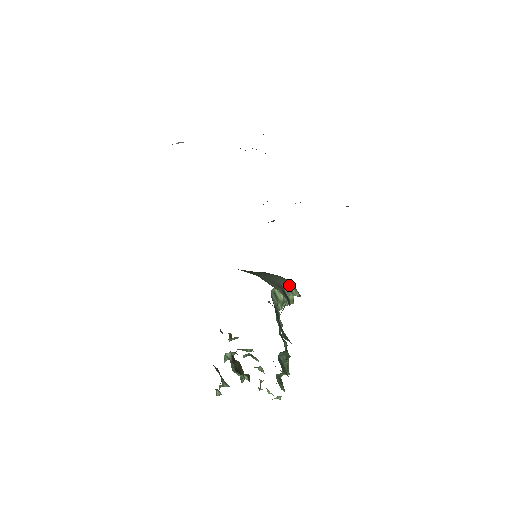
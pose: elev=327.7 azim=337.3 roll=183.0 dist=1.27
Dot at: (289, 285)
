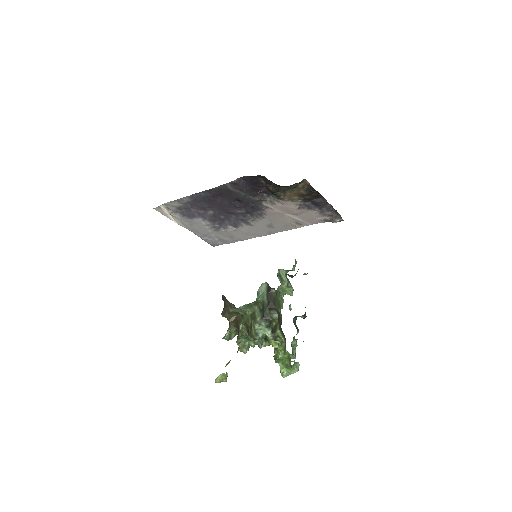
Dot at: occluded
